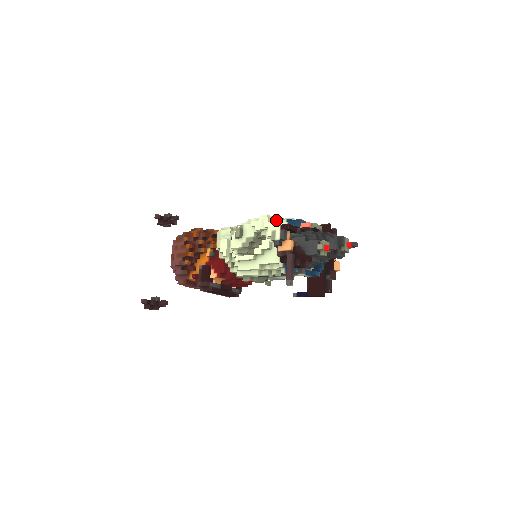
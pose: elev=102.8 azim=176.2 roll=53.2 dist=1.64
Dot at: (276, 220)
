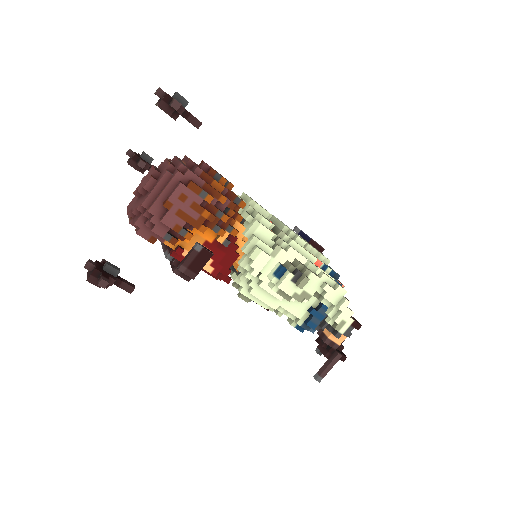
Dot at: (319, 255)
